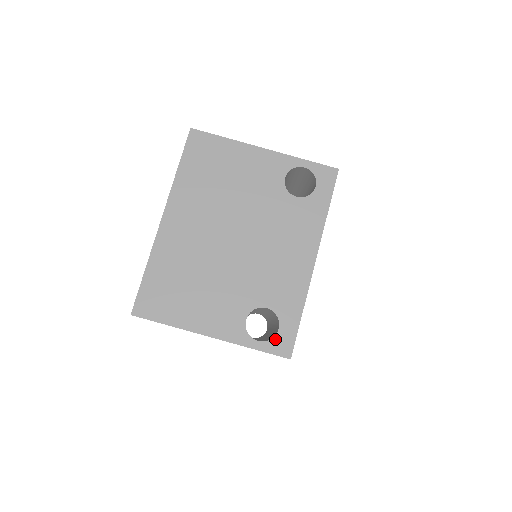
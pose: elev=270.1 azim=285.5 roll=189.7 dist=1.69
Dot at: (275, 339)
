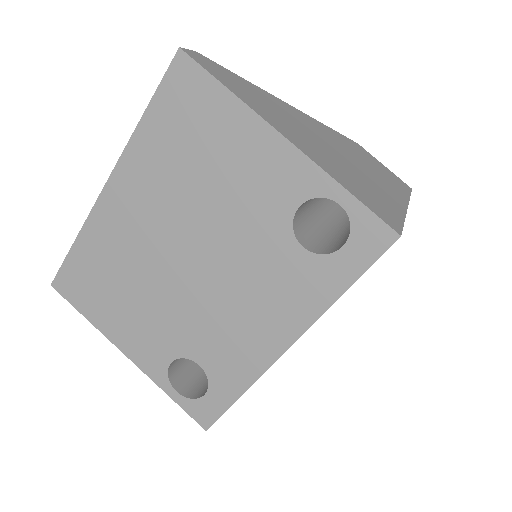
Dot at: (196, 402)
